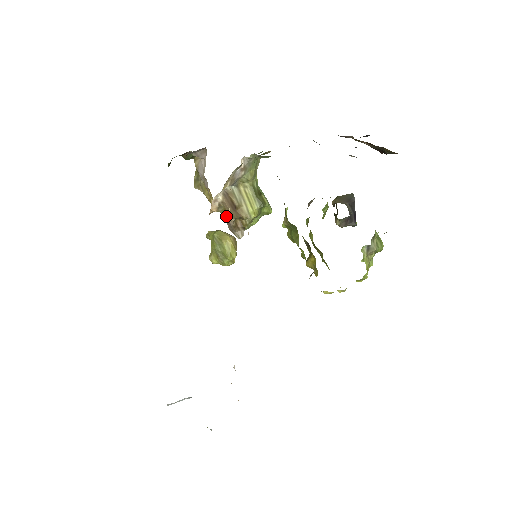
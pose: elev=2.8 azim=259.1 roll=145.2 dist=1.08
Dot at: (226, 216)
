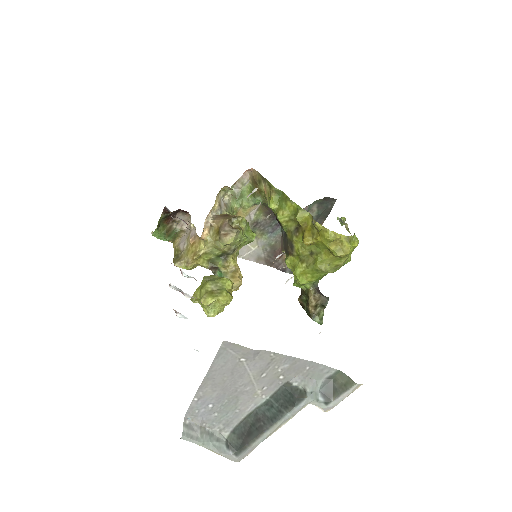
Dot at: (217, 237)
